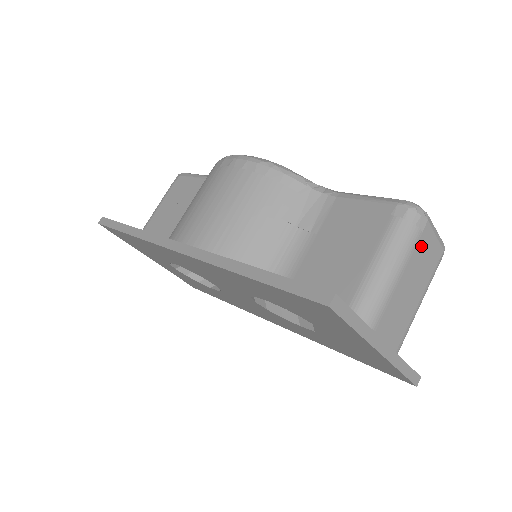
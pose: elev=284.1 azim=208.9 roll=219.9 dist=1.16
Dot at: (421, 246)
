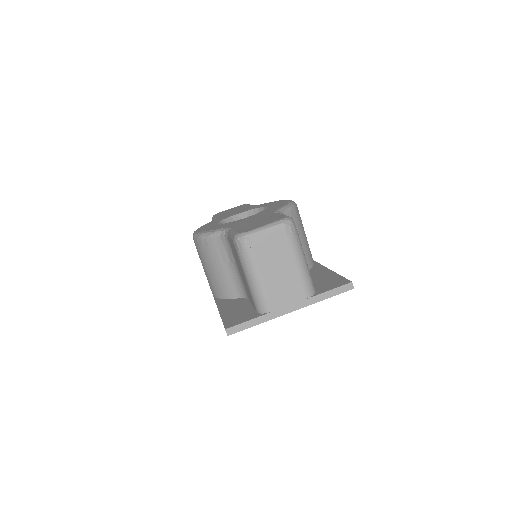
Dot at: (260, 251)
